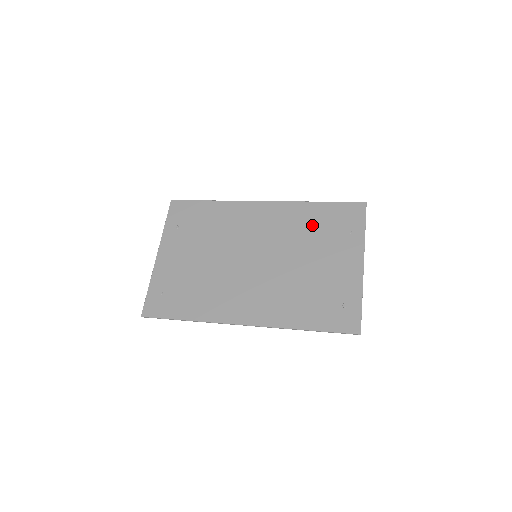
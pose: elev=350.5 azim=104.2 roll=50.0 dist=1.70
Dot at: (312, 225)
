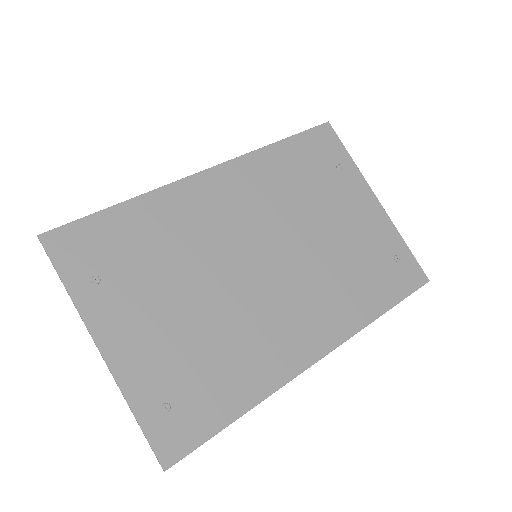
Dot at: (295, 177)
